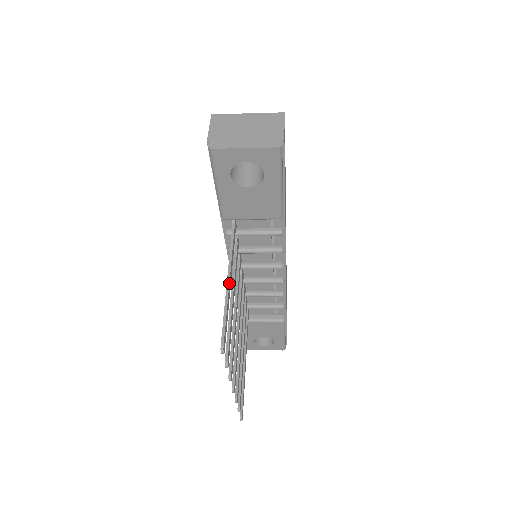
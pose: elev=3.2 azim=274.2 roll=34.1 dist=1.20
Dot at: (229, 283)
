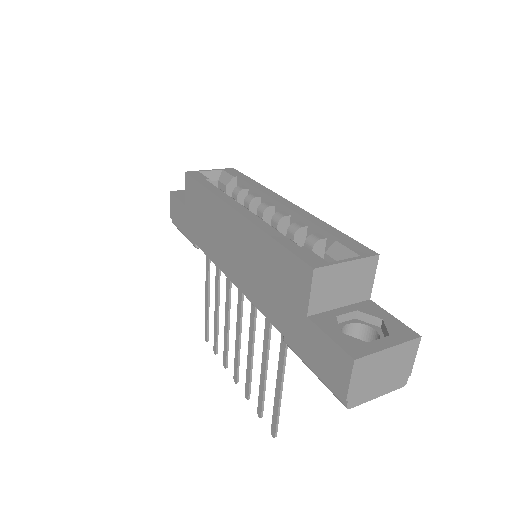
Dot at: occluded
